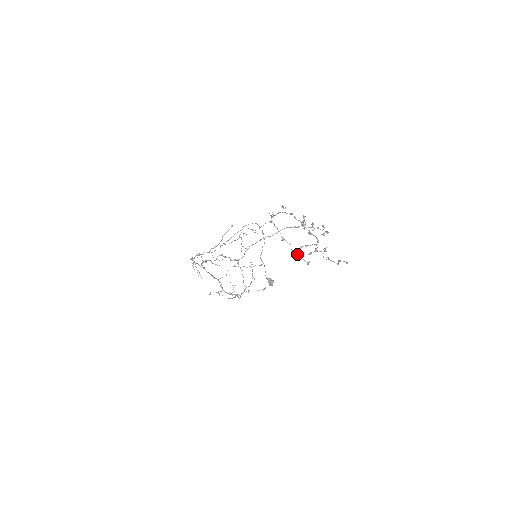
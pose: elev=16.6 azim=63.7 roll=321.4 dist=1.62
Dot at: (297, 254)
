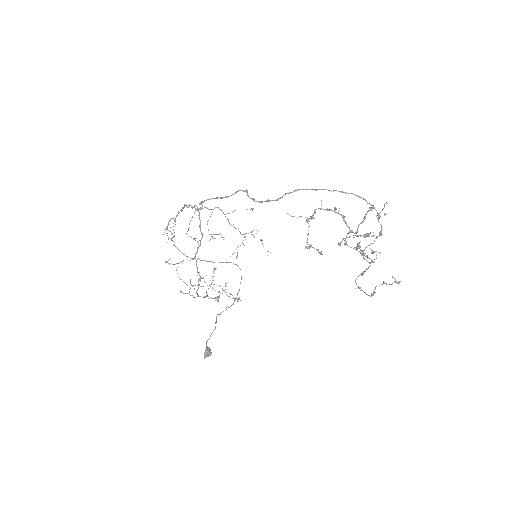
Dot at: occluded
